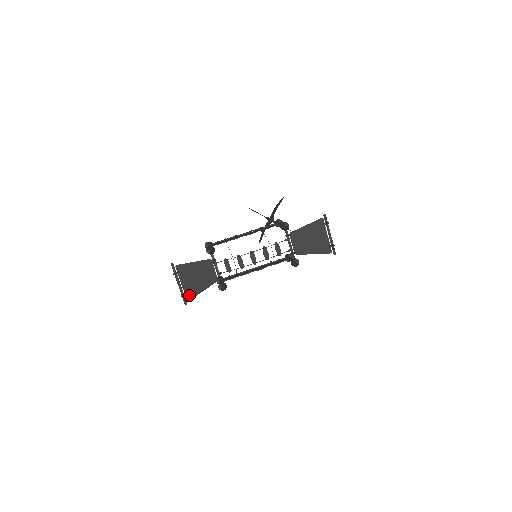
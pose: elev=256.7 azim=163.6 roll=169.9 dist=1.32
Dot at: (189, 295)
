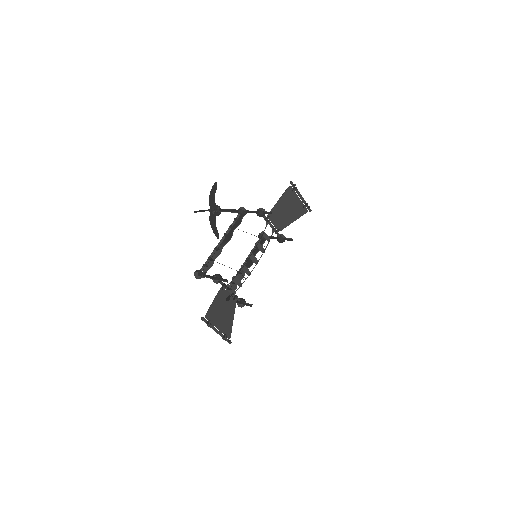
Dot at: (228, 333)
